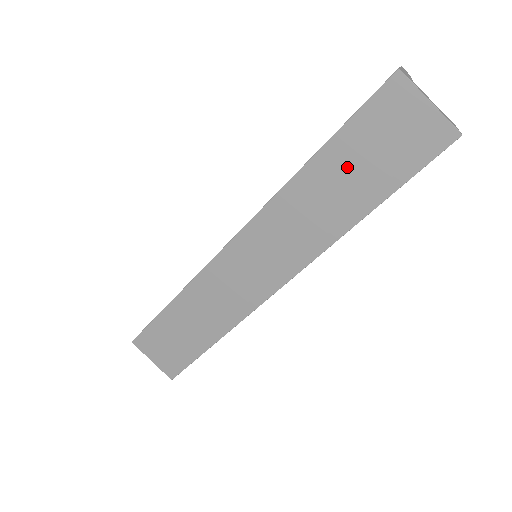
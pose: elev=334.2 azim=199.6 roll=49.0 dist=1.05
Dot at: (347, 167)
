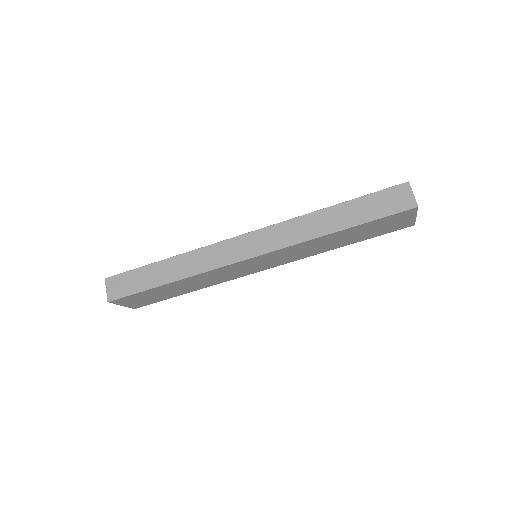
Dot at: (355, 233)
